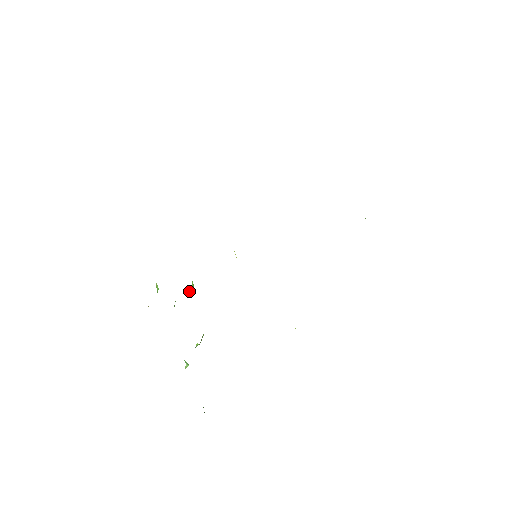
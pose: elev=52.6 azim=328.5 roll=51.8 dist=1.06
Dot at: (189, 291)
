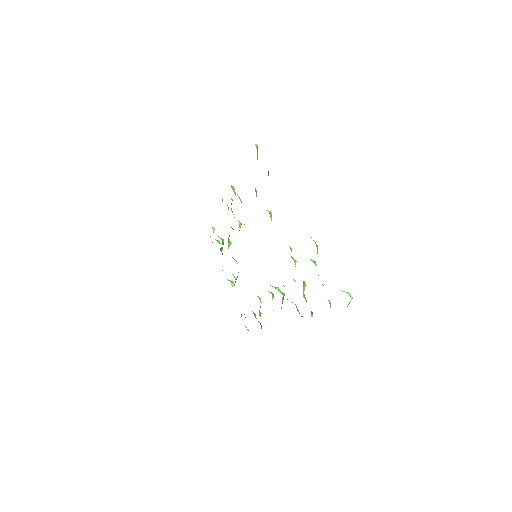
Dot at: occluded
